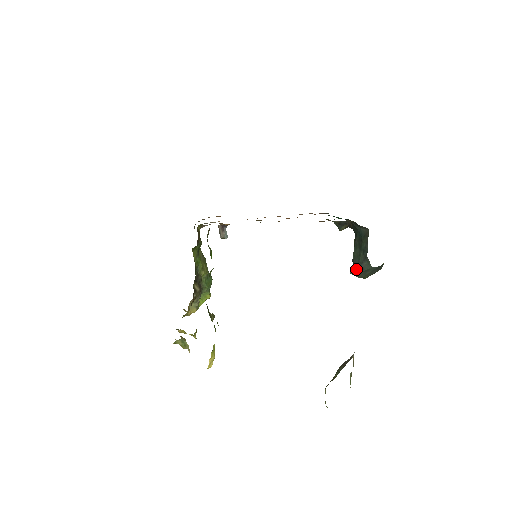
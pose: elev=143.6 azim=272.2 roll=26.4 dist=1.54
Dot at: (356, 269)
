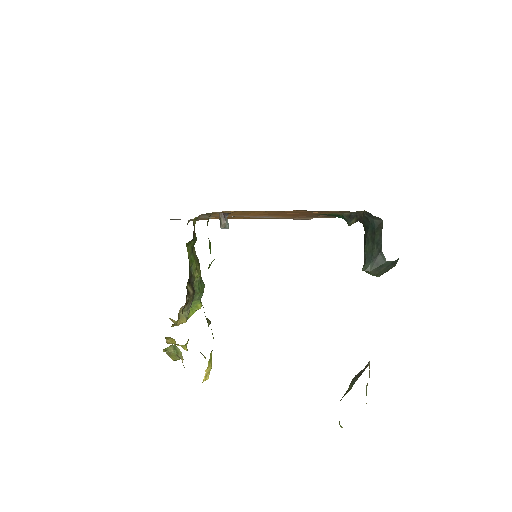
Dot at: (369, 265)
